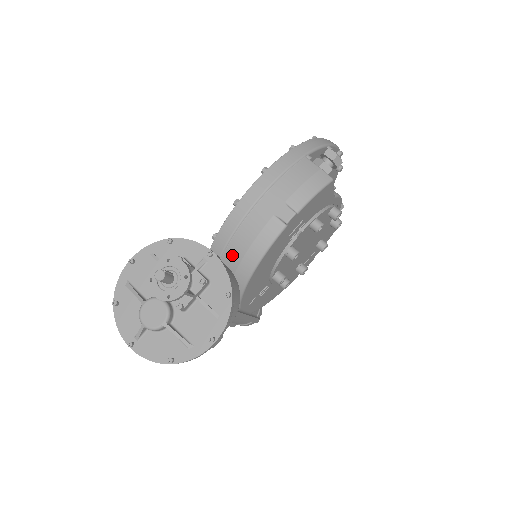
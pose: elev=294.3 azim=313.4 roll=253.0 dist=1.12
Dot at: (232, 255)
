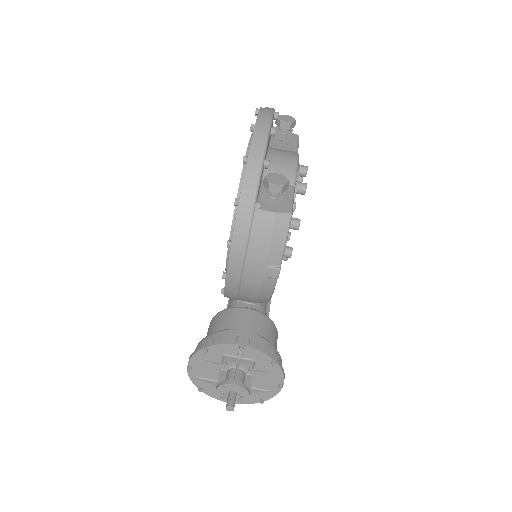
Dot at: (246, 300)
